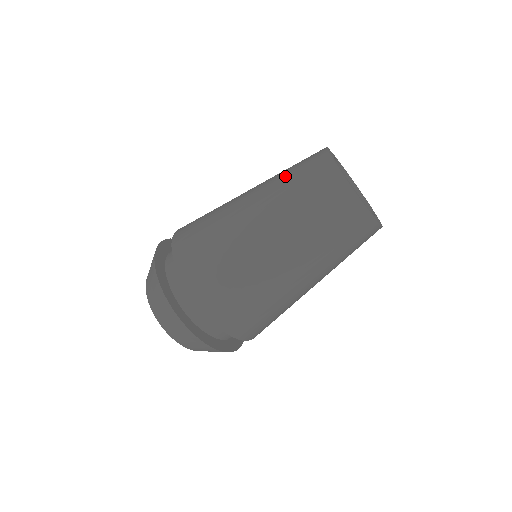
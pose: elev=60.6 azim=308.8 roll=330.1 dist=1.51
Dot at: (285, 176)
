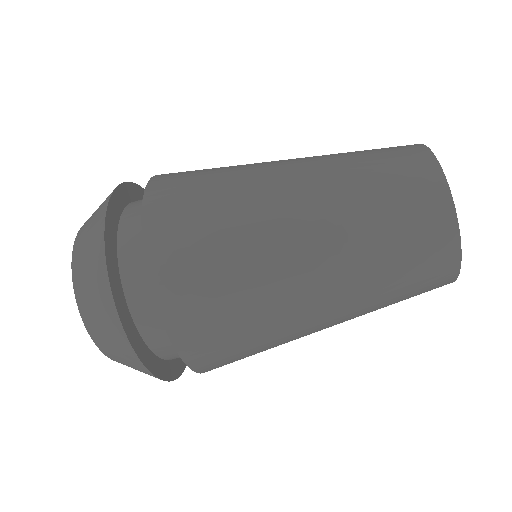
Dot at: (358, 164)
